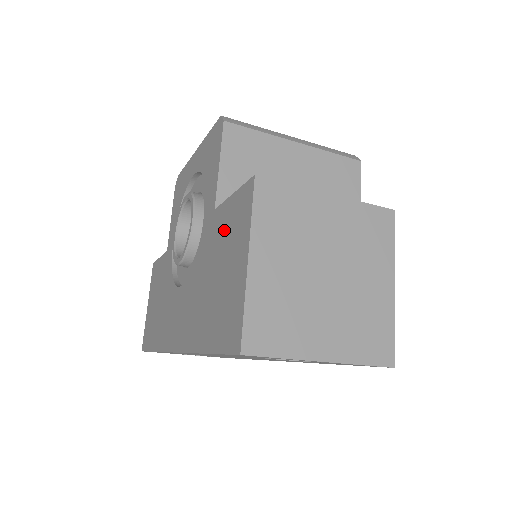
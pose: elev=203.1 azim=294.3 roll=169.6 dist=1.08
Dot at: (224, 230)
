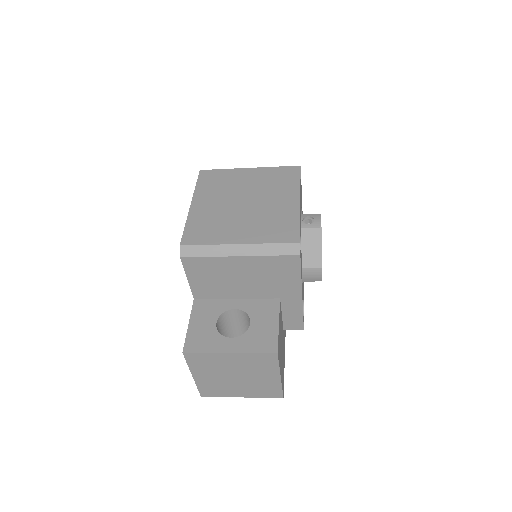
Dot at: occluded
